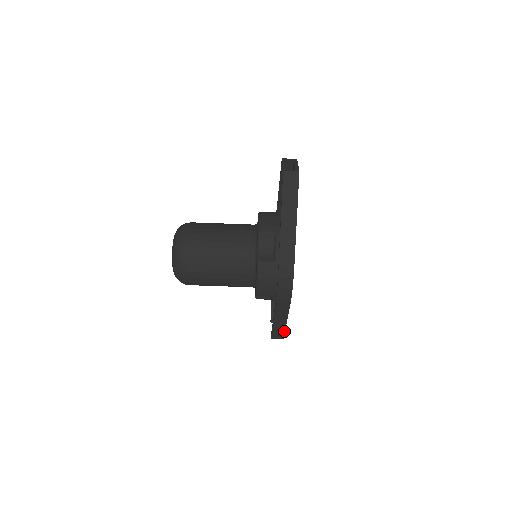
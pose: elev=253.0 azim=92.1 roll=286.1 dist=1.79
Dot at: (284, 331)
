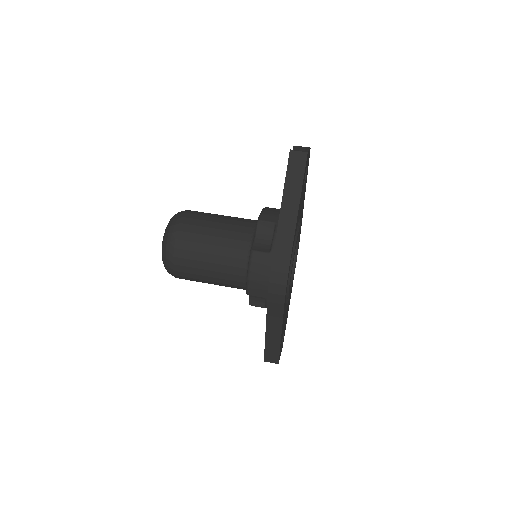
Dot at: (279, 352)
